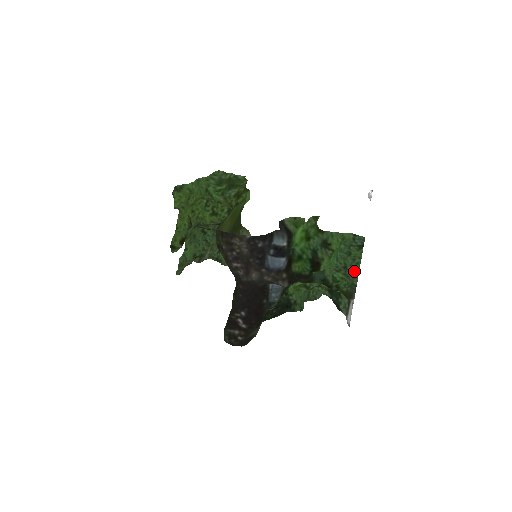
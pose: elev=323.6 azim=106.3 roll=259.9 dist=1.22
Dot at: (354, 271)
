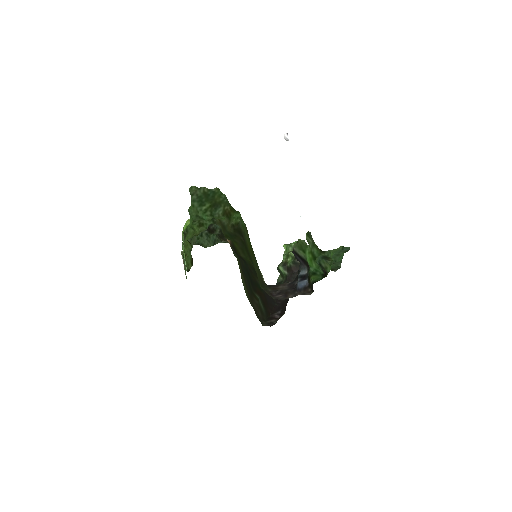
Dot at: (340, 261)
